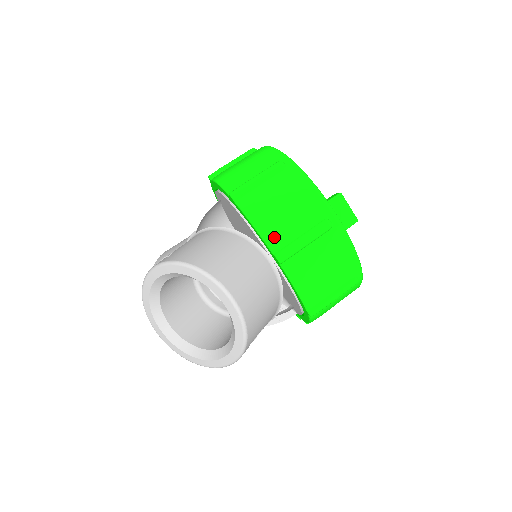
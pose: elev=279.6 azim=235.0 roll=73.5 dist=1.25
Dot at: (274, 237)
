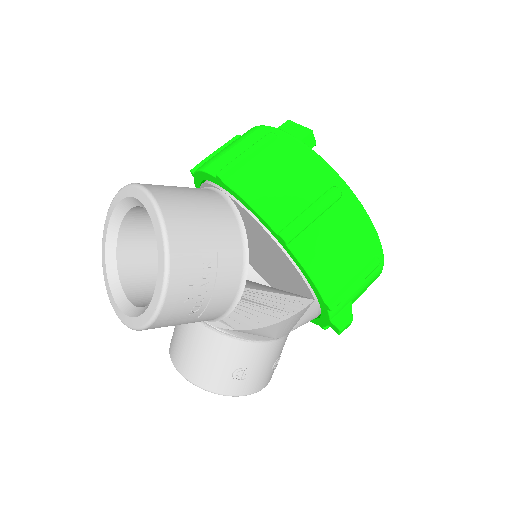
Dot at: (217, 166)
